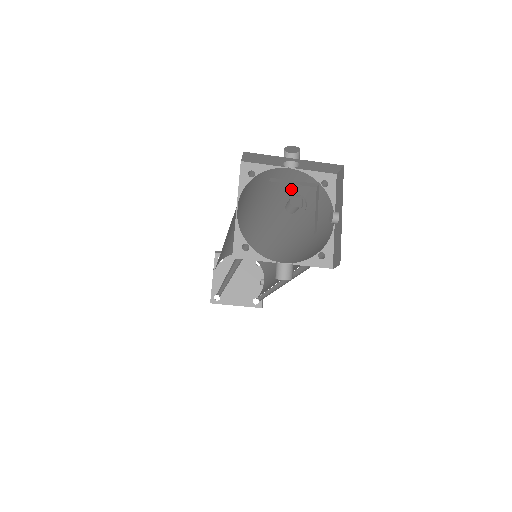
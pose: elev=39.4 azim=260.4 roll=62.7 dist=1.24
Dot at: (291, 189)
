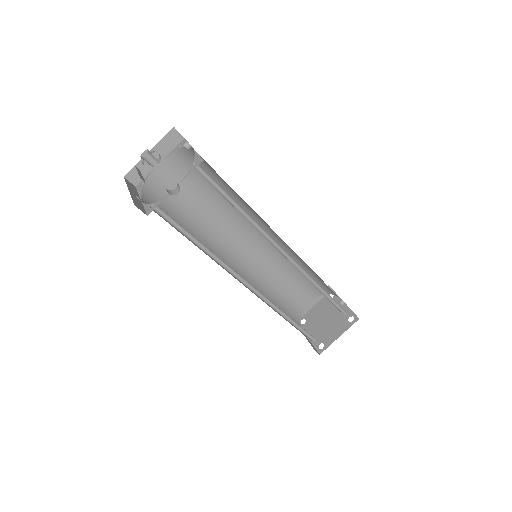
Dot at: (191, 179)
